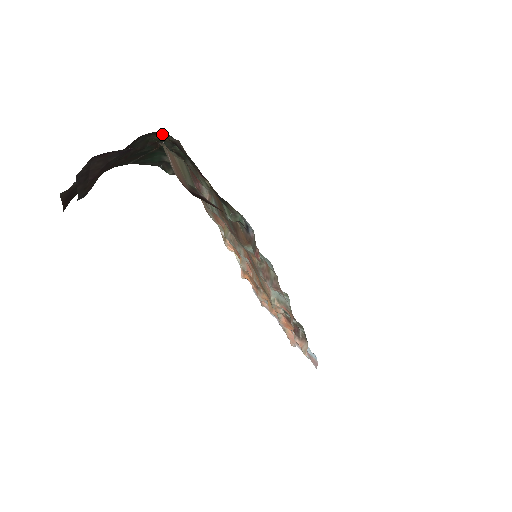
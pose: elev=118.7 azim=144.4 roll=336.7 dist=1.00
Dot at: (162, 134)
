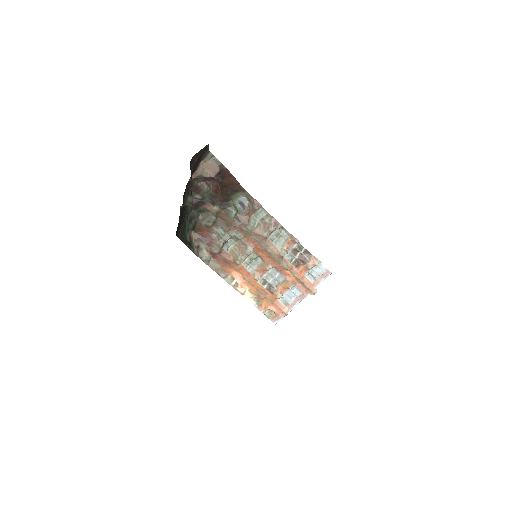
Dot at: (187, 200)
